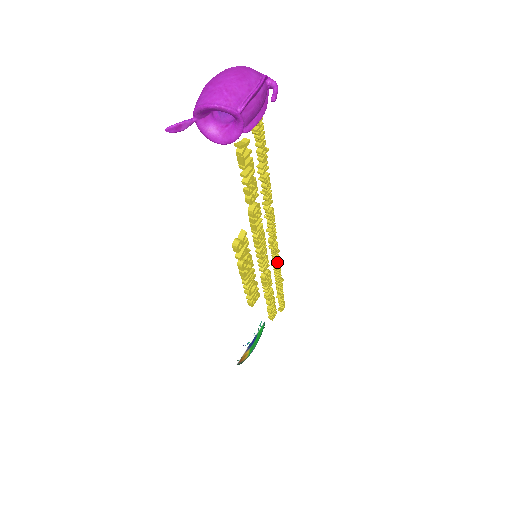
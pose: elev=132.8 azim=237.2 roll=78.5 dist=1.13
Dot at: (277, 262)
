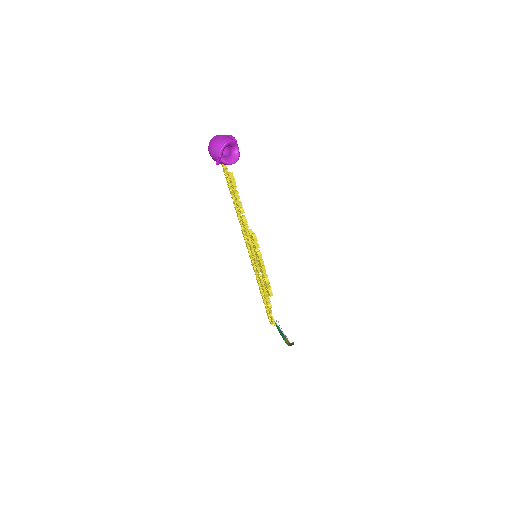
Dot at: occluded
